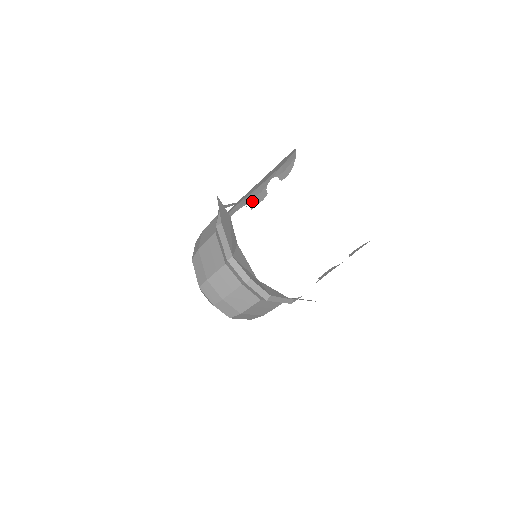
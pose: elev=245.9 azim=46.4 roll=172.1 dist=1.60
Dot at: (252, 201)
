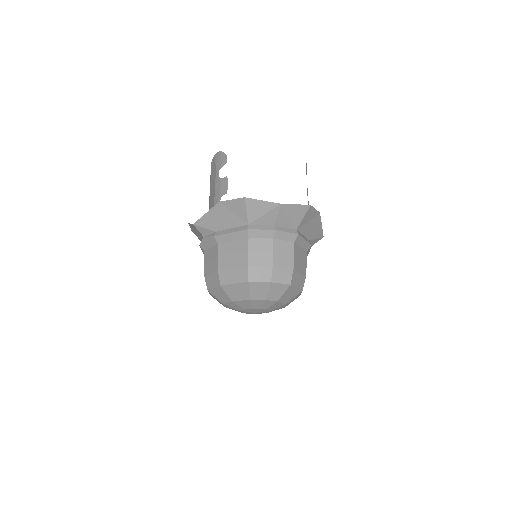
Dot at: (221, 193)
